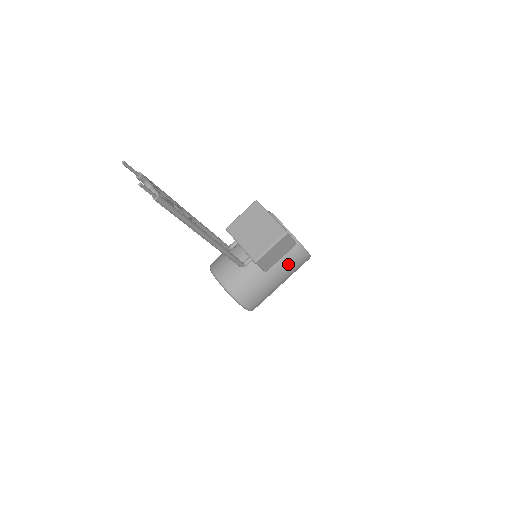
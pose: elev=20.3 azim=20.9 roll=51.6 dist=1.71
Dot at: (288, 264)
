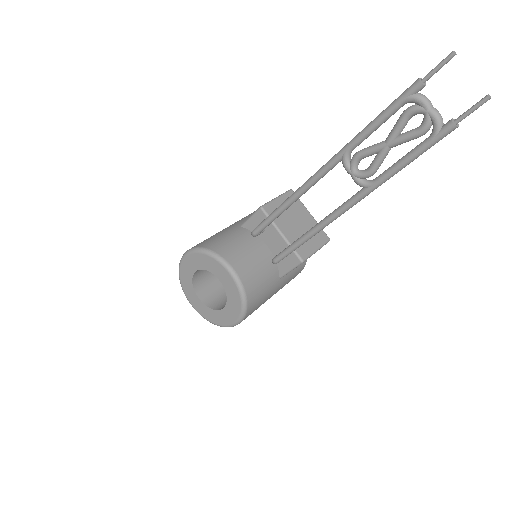
Dot at: (291, 277)
